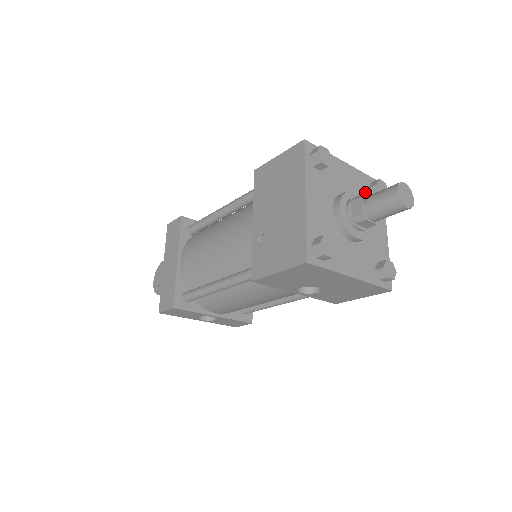
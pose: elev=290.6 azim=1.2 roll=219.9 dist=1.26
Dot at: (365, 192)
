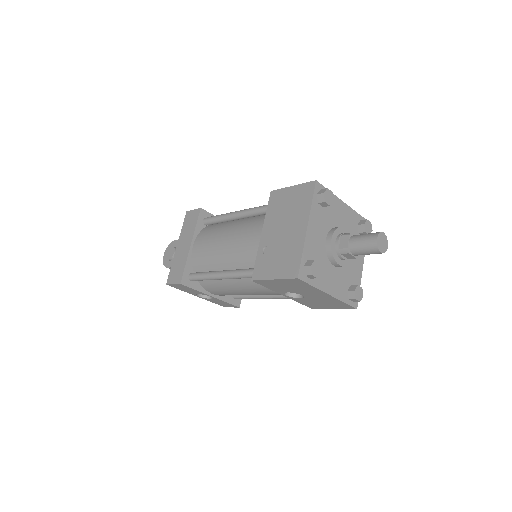
Dot at: (354, 228)
